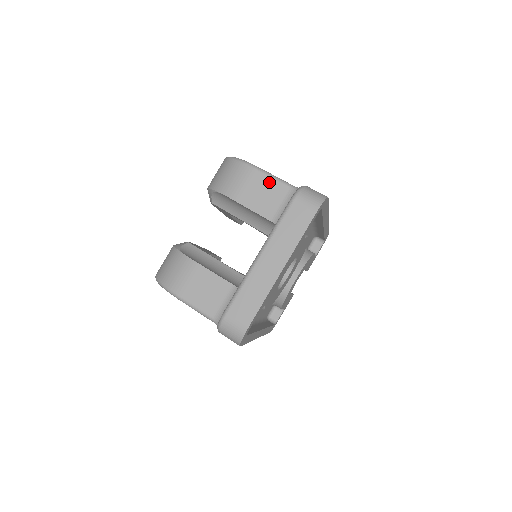
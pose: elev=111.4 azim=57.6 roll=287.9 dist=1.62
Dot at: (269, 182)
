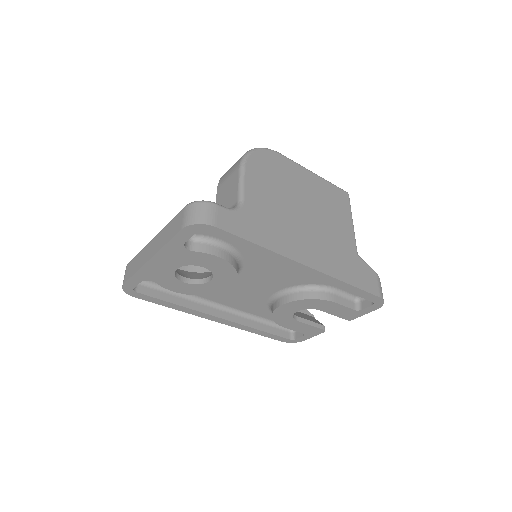
Dot at: (235, 186)
